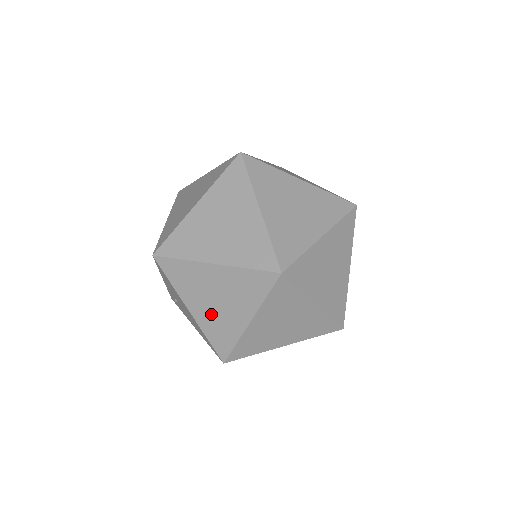
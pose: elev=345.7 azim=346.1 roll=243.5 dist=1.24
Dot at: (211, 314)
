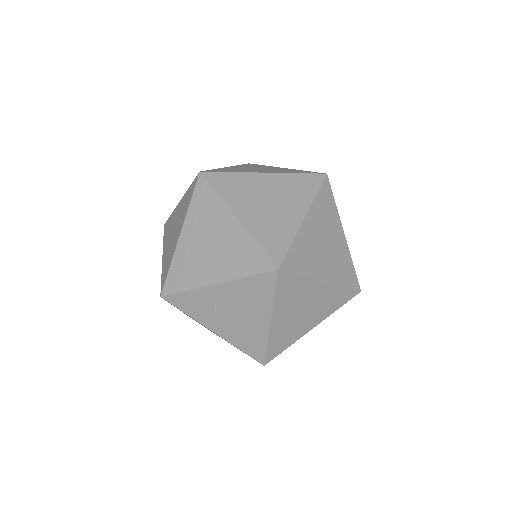
Dot at: (288, 324)
